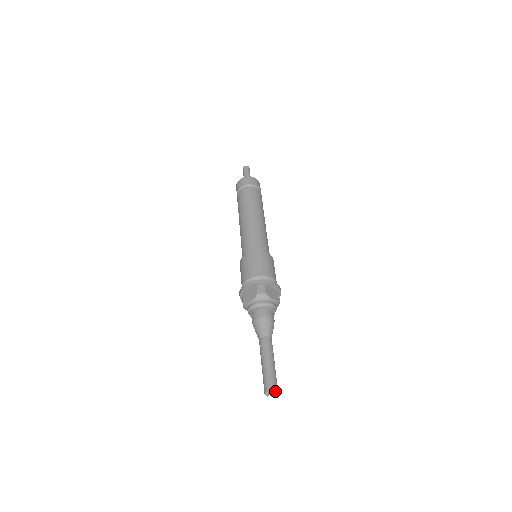
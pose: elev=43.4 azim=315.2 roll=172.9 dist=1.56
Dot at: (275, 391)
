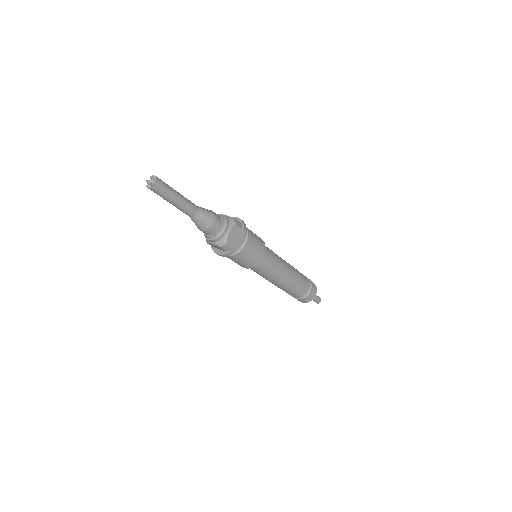
Dot at: (153, 176)
